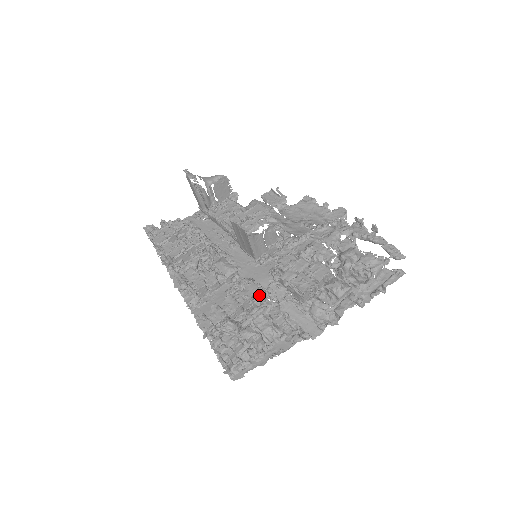
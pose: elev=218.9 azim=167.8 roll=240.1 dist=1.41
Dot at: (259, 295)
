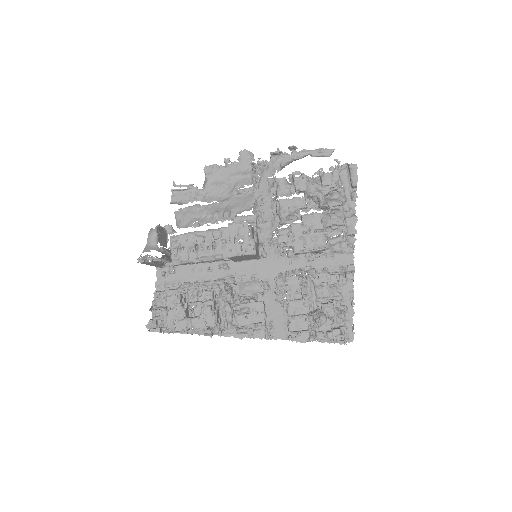
Dot at: (305, 280)
